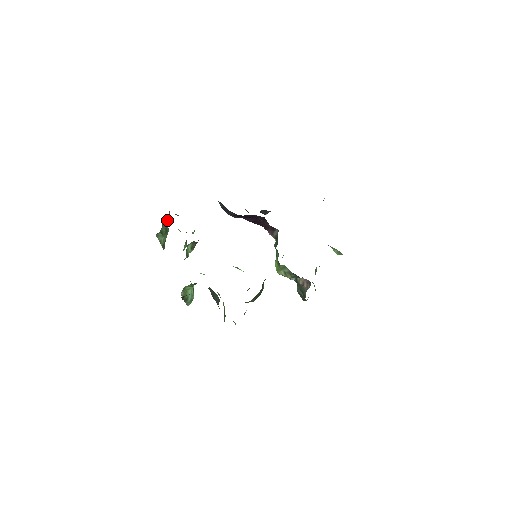
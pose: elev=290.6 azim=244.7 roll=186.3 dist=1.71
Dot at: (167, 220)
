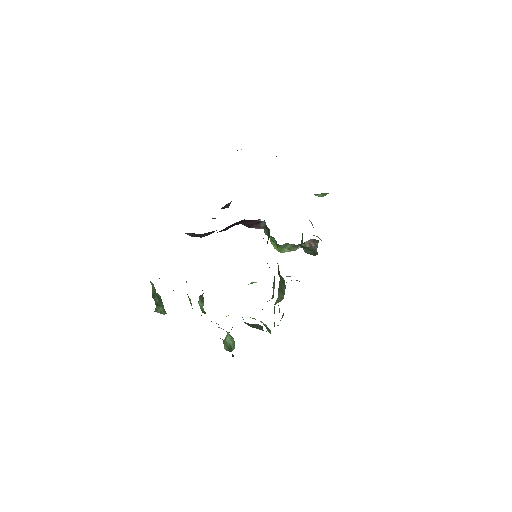
Dot at: (153, 290)
